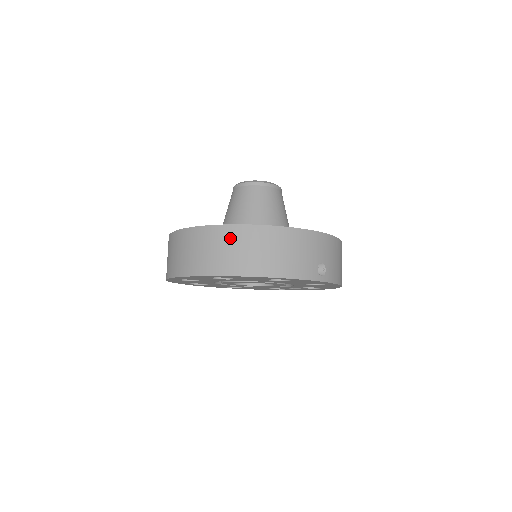
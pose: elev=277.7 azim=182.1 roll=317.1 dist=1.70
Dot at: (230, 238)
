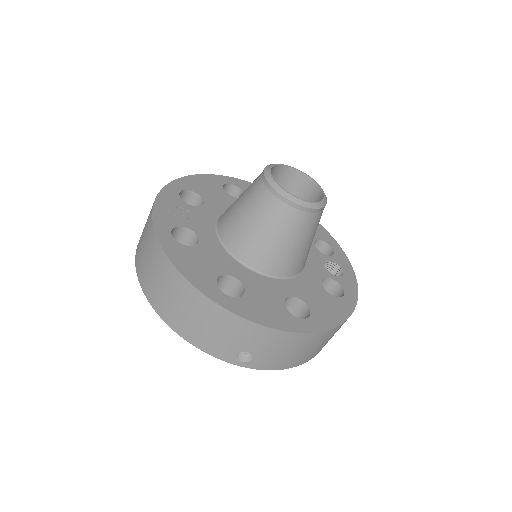
Dot at: (158, 264)
